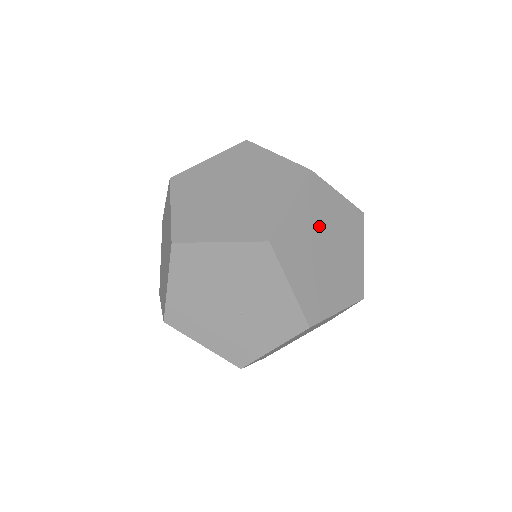
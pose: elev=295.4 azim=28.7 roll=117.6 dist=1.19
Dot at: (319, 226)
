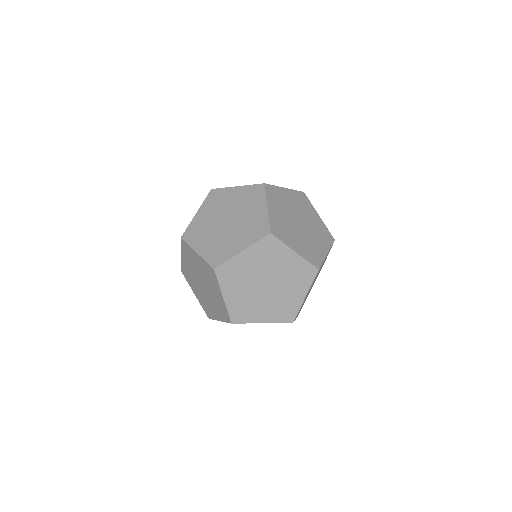
Dot at: (264, 269)
